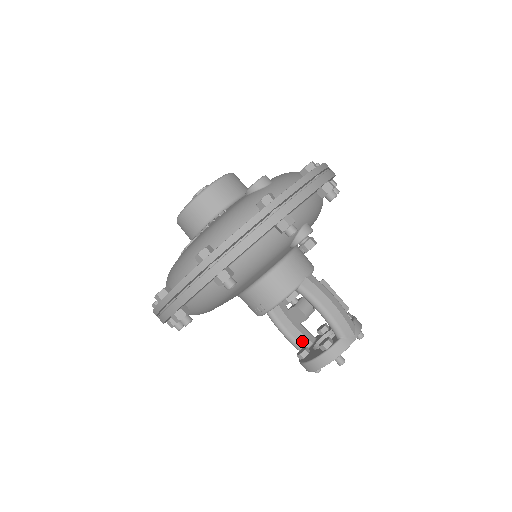
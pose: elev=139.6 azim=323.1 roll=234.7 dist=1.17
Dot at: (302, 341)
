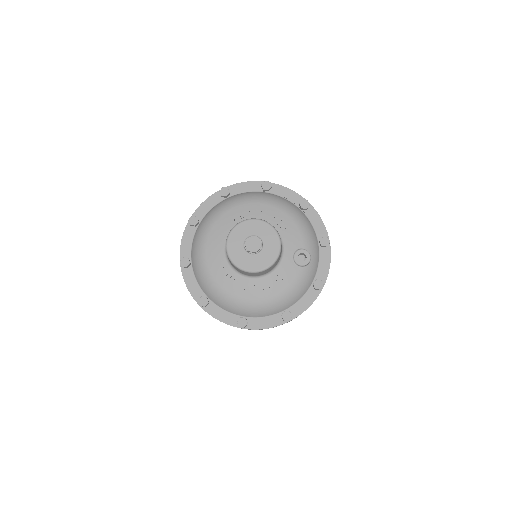
Dot at: occluded
